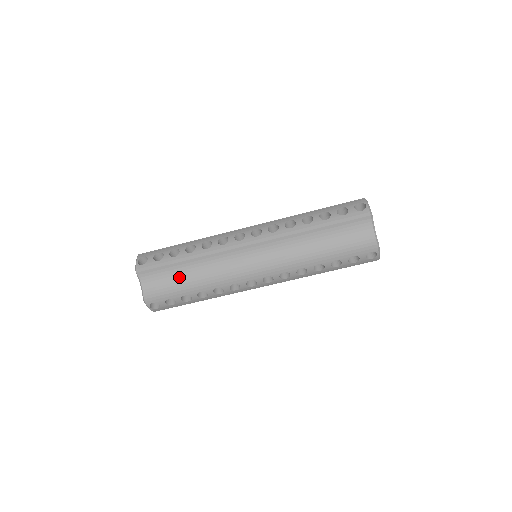
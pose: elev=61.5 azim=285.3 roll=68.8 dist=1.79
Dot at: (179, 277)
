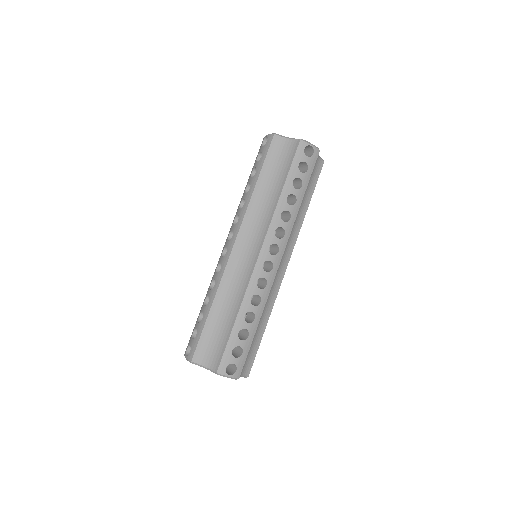
Dot at: (221, 327)
